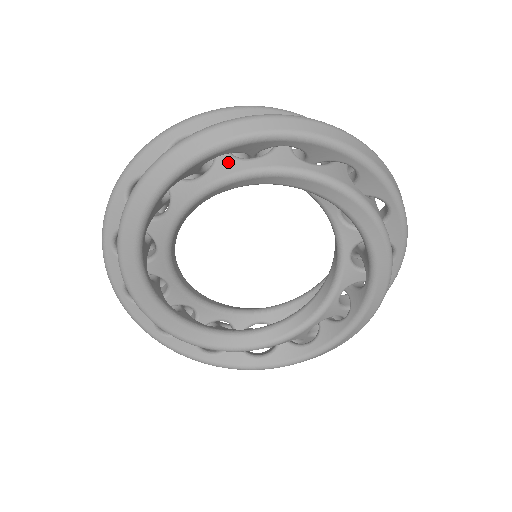
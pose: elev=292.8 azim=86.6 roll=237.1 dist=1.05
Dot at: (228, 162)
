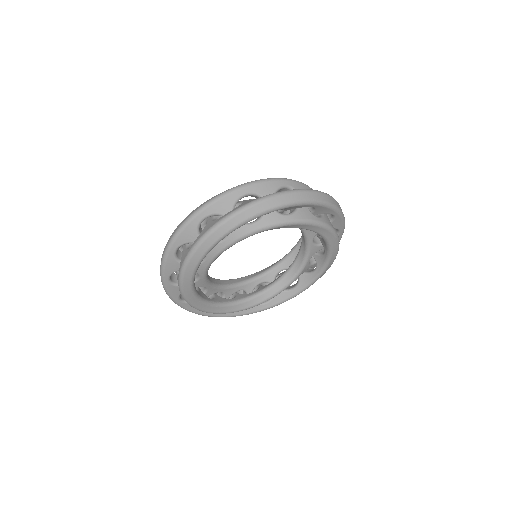
Dot at: (240, 228)
